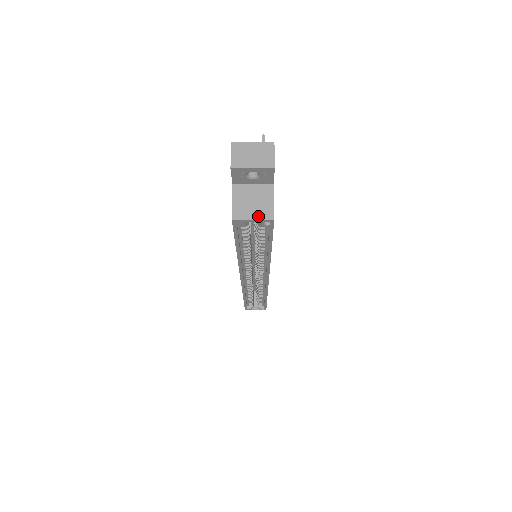
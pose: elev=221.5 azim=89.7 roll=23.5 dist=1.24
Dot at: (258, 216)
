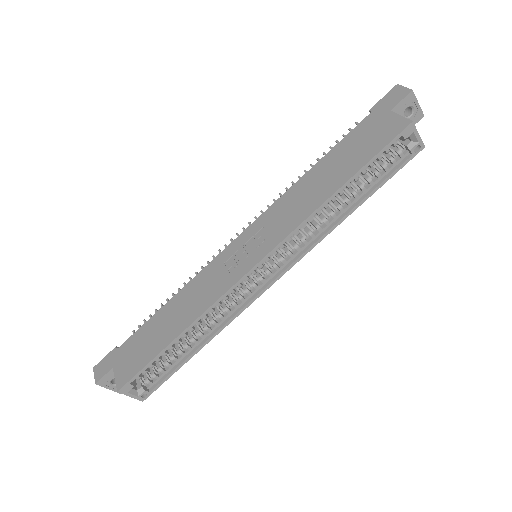
Dot at: (418, 136)
